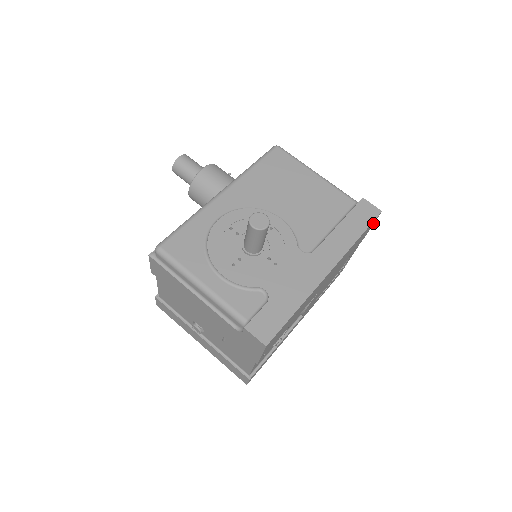
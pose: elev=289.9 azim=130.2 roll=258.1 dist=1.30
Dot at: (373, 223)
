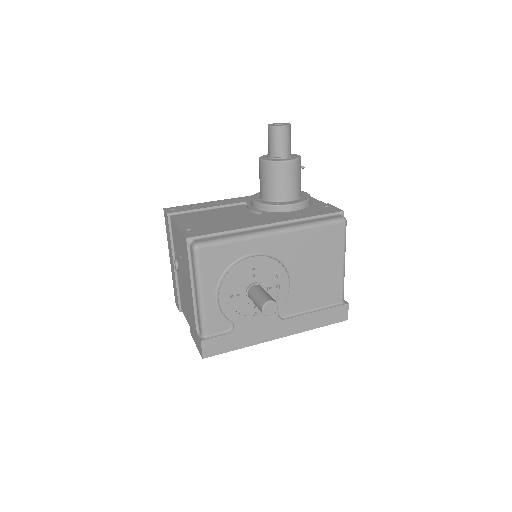
Dot at: occluded
